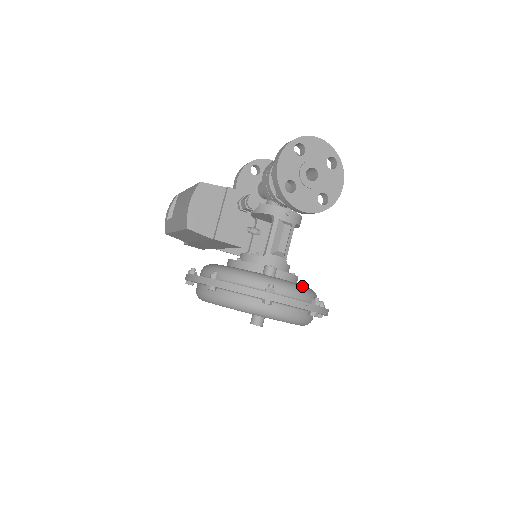
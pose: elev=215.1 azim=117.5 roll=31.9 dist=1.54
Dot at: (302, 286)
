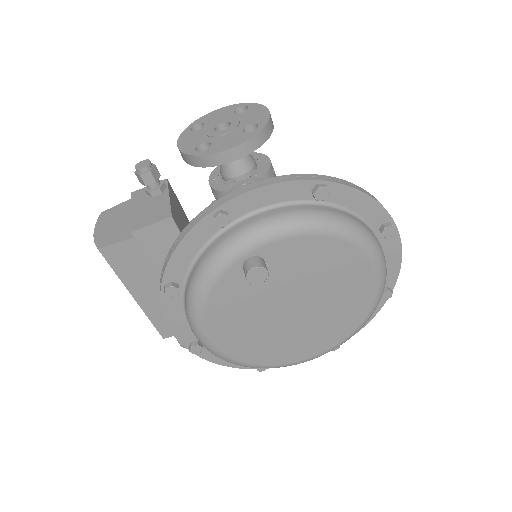
Dot at: occluded
